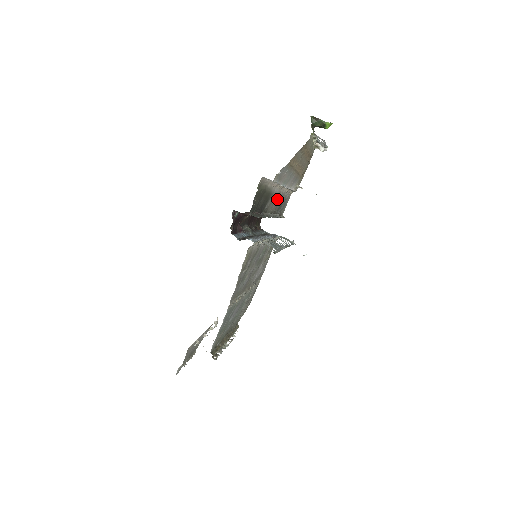
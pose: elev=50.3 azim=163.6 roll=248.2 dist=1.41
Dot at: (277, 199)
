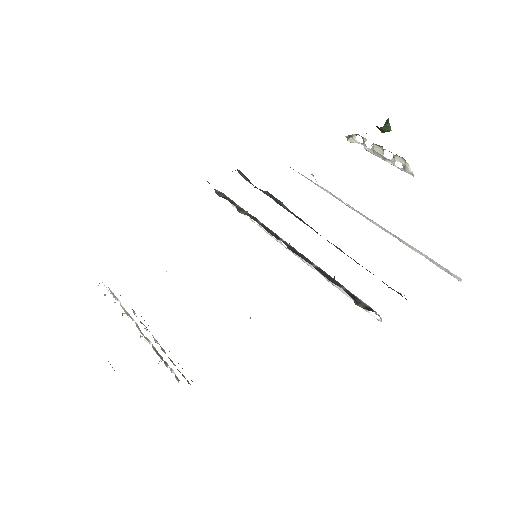
Dot at: occluded
